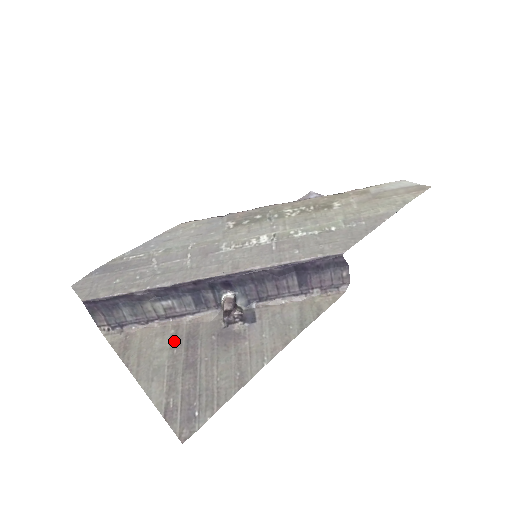
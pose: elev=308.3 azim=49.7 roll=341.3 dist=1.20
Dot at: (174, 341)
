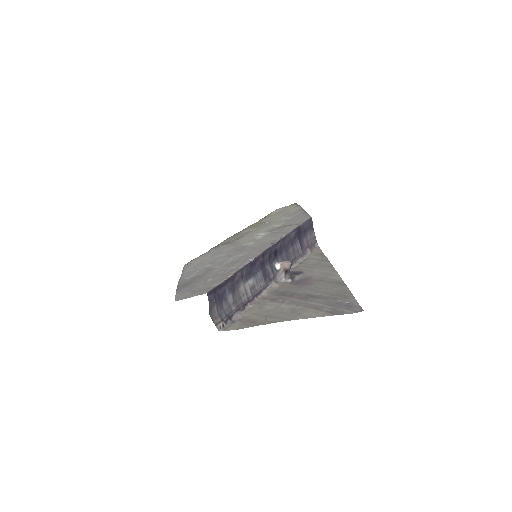
Dot at: (277, 300)
